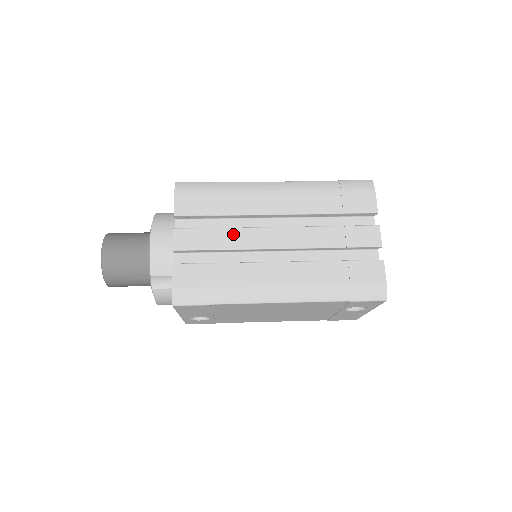
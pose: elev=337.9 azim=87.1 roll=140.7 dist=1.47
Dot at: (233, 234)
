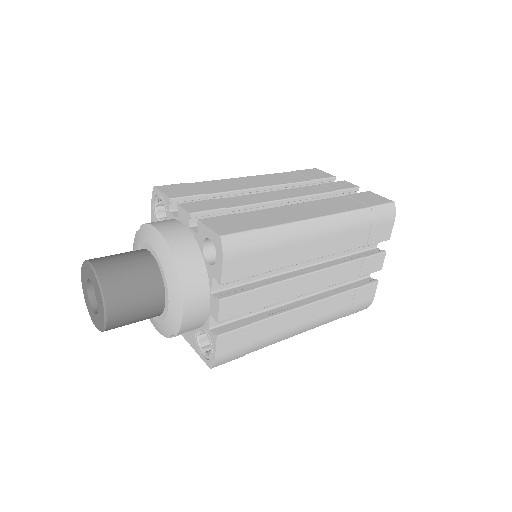
Dot at: (276, 290)
